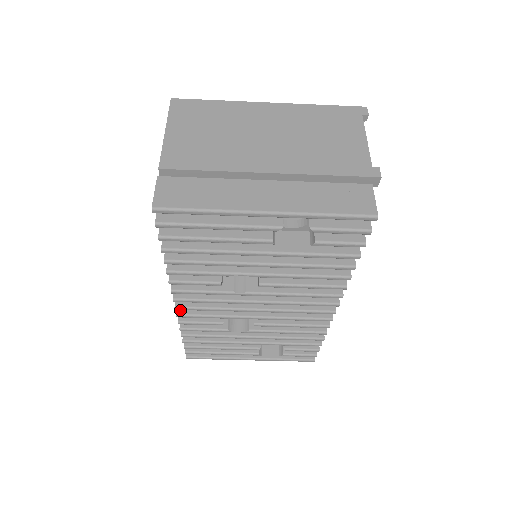
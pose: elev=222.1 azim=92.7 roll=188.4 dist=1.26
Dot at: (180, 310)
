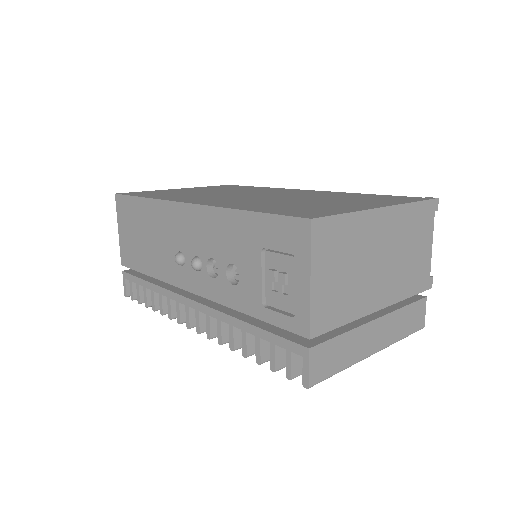
Dot at: (183, 318)
